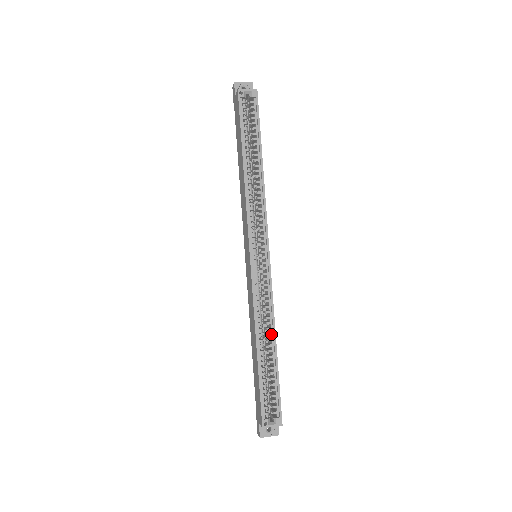
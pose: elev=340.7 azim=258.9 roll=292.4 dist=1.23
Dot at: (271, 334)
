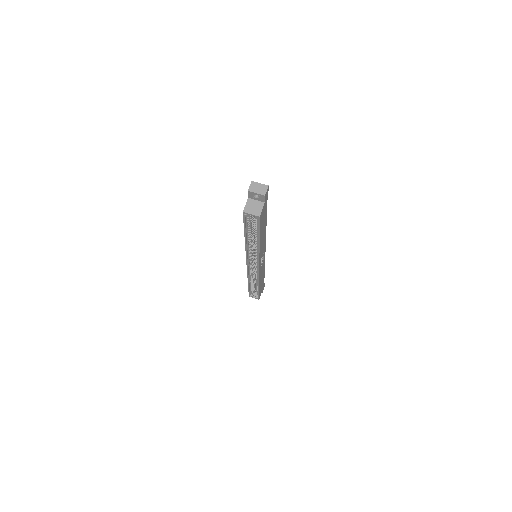
Dot at: (257, 283)
